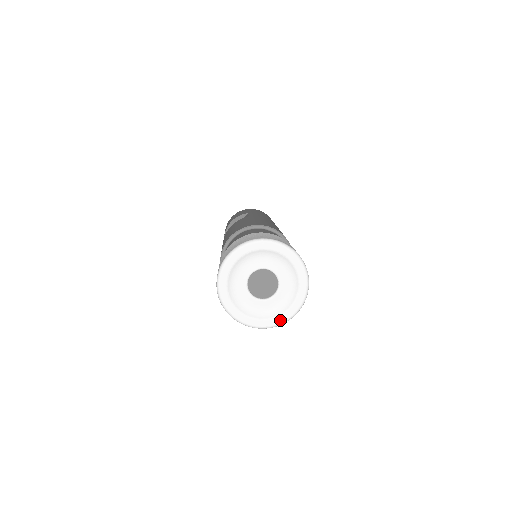
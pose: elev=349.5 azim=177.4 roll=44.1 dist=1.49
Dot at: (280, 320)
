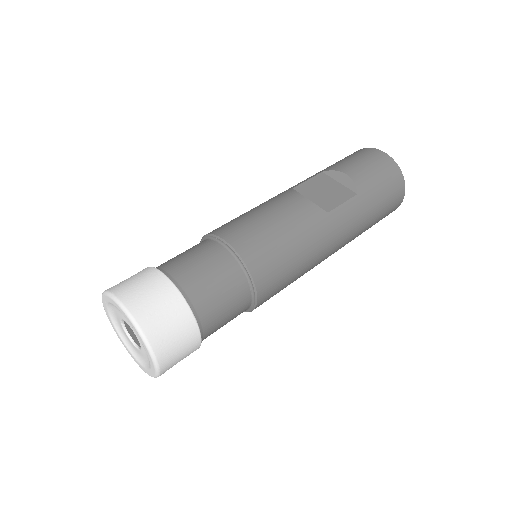
Dot at: (127, 349)
